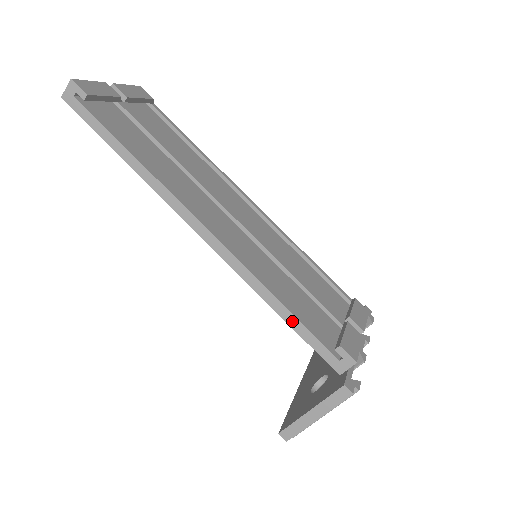
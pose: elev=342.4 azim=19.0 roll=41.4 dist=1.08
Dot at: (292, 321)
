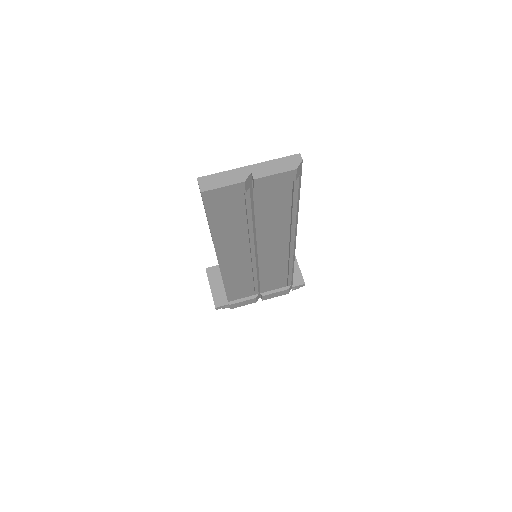
Dot at: occluded
